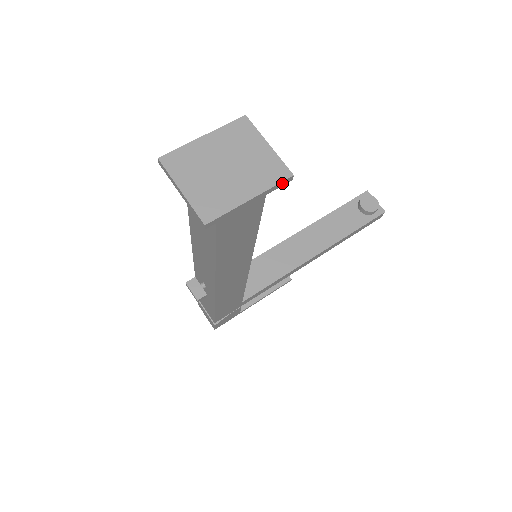
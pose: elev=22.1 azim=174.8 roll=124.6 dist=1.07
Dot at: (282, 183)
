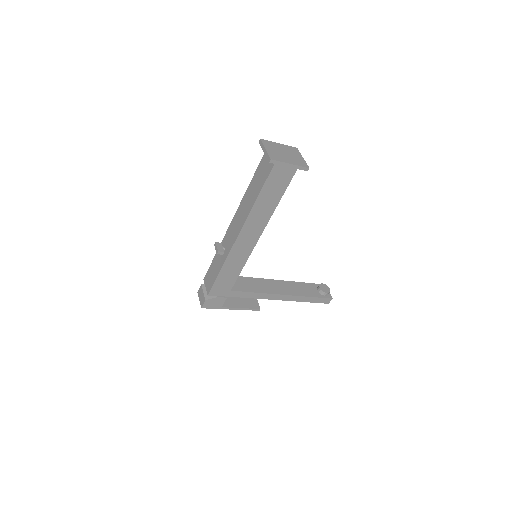
Dot at: (304, 168)
